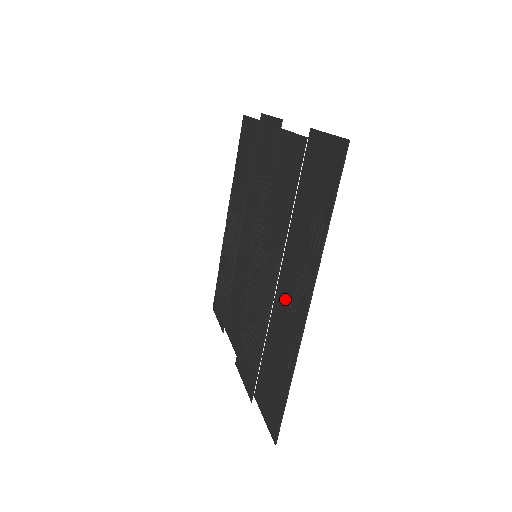
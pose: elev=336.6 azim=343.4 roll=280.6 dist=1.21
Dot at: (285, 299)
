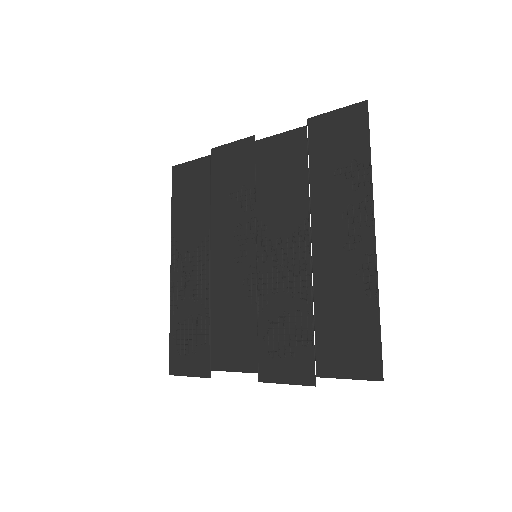
Dot at: (332, 250)
